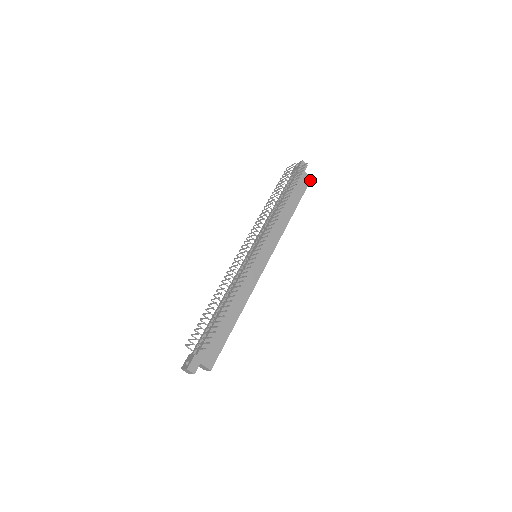
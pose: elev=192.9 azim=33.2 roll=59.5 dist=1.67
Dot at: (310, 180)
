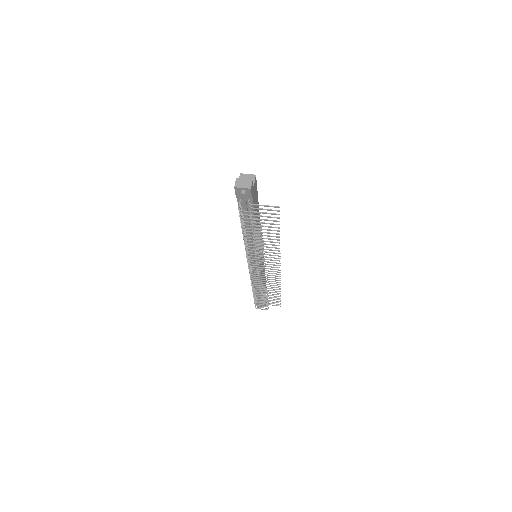
Dot at: occluded
